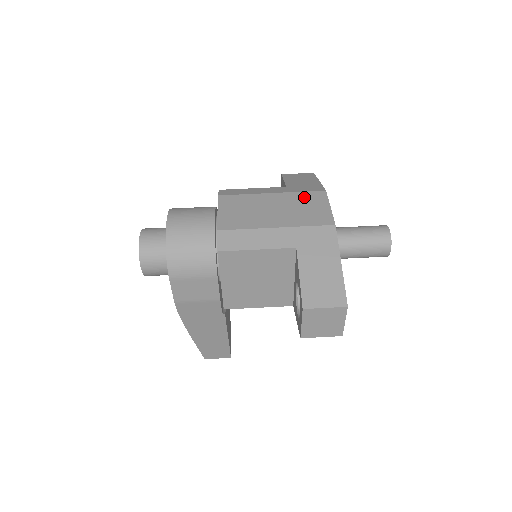
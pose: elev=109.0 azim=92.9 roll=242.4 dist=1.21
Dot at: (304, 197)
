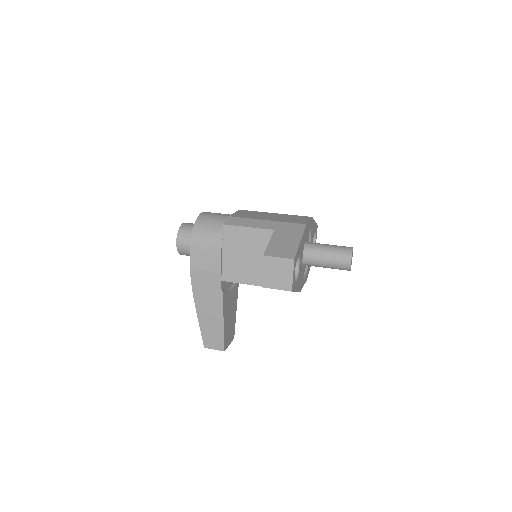
Dot at: (295, 216)
